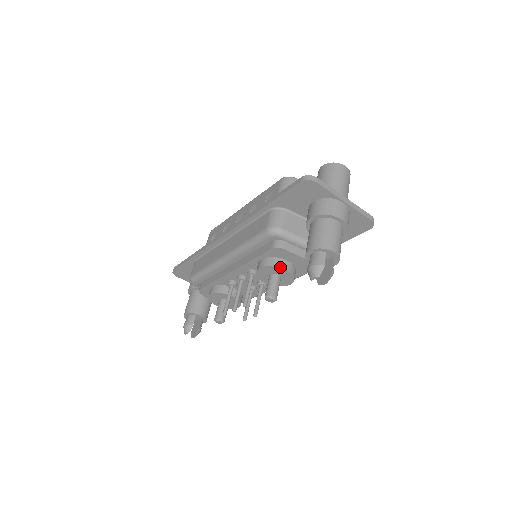
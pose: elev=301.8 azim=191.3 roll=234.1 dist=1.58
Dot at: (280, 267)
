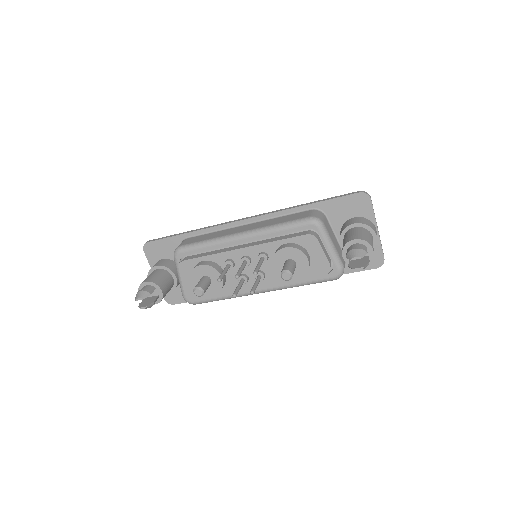
Dot at: (305, 254)
